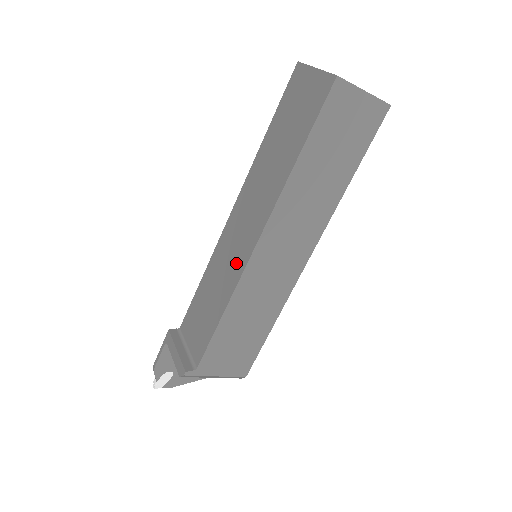
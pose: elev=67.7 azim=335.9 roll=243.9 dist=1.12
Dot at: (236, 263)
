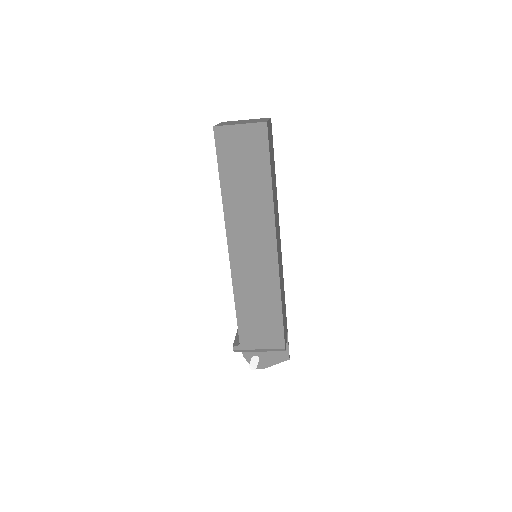
Dot at: occluded
